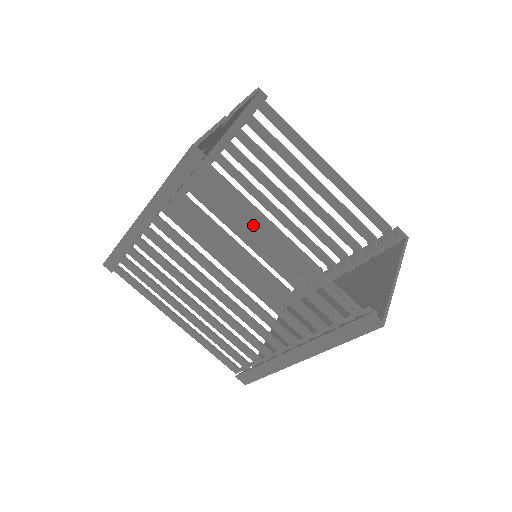
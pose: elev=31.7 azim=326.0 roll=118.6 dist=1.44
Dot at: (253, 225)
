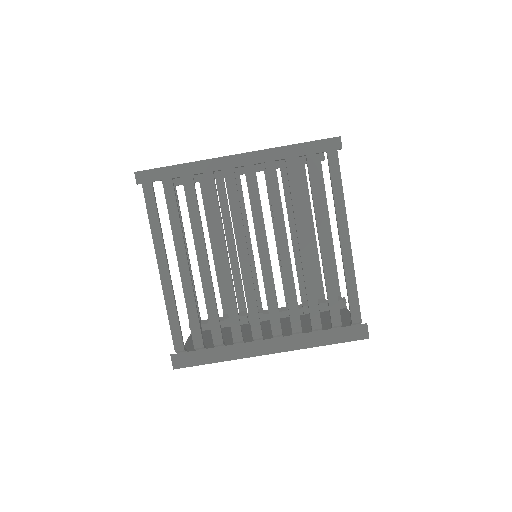
Dot at: (234, 241)
